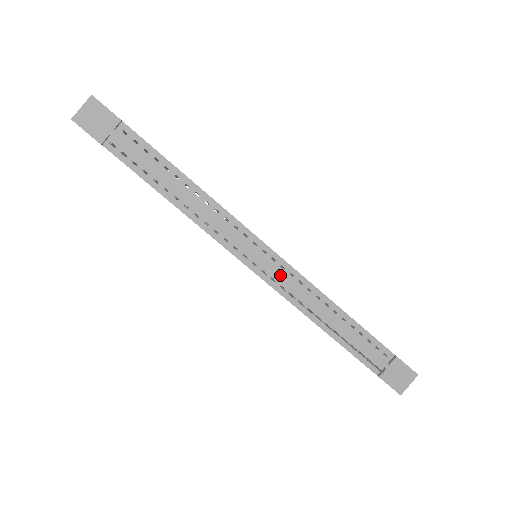
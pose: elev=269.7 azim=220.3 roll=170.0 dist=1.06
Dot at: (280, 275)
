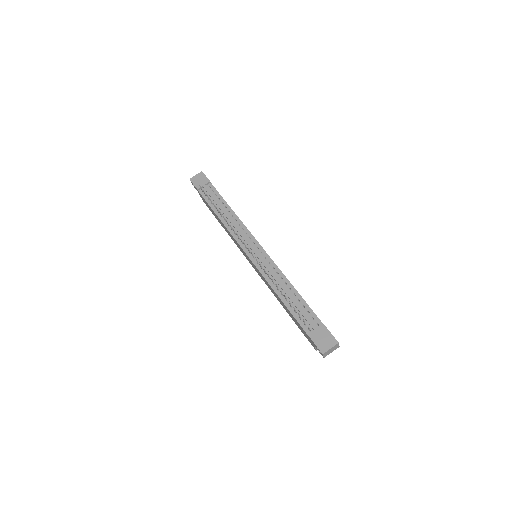
Dot at: (262, 260)
